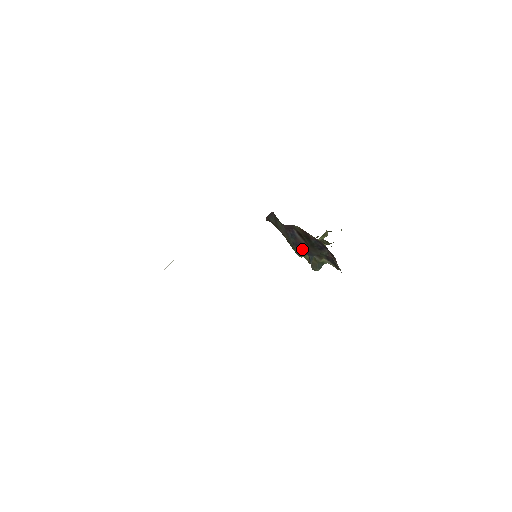
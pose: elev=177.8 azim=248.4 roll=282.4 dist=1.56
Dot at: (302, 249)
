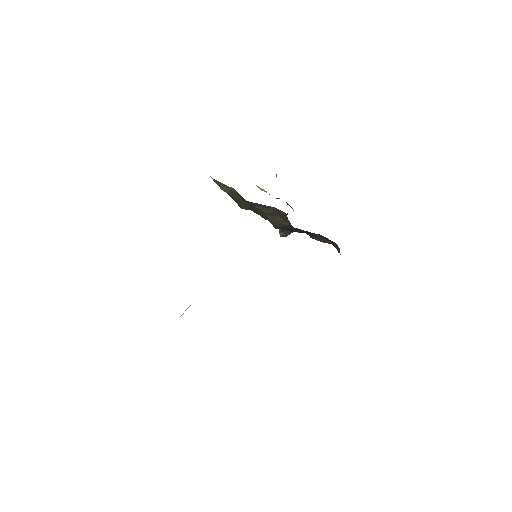
Dot at: (287, 230)
